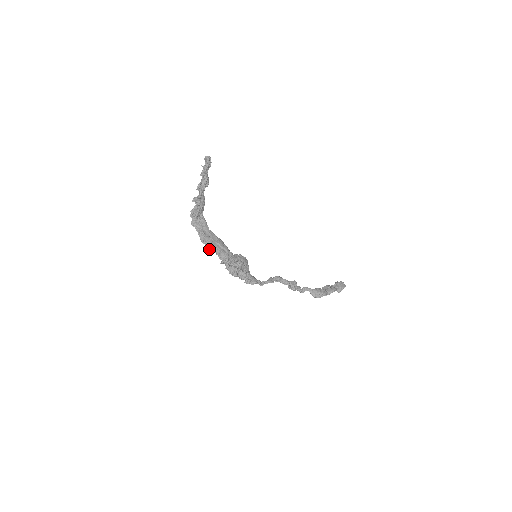
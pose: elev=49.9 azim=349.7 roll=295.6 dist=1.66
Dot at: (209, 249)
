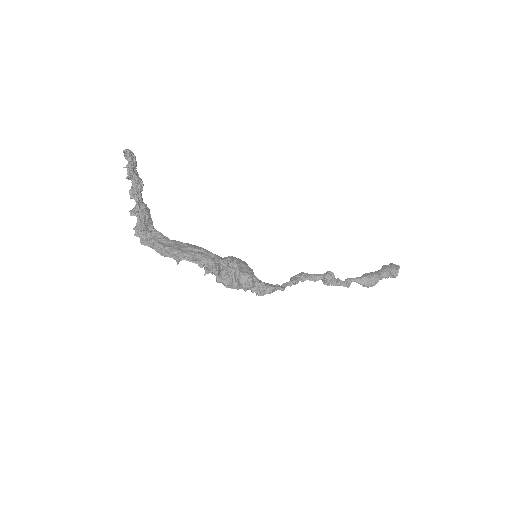
Dot at: (177, 259)
